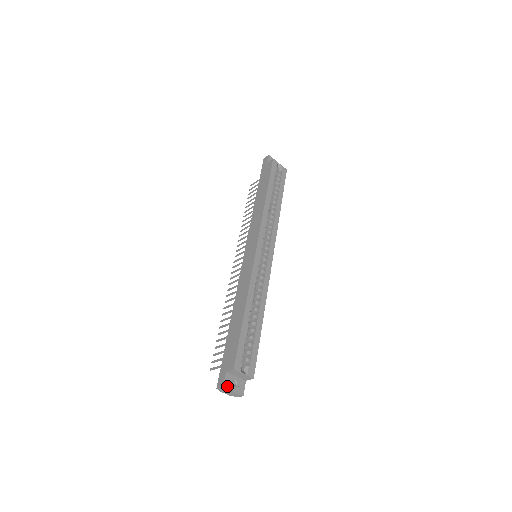
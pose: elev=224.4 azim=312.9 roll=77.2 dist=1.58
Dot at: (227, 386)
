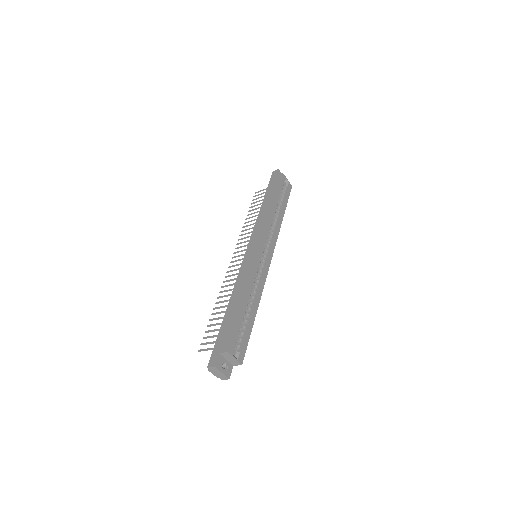
Dot at: (218, 366)
